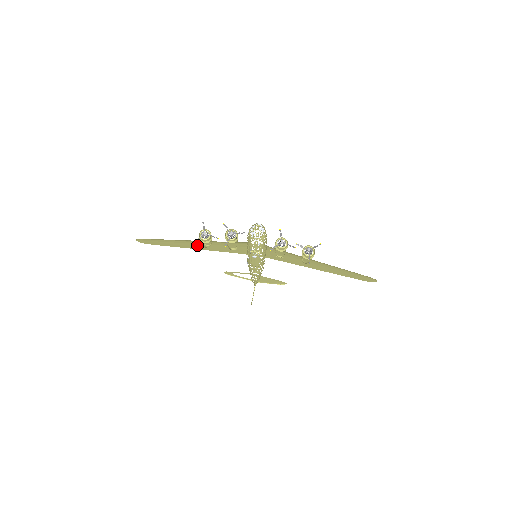
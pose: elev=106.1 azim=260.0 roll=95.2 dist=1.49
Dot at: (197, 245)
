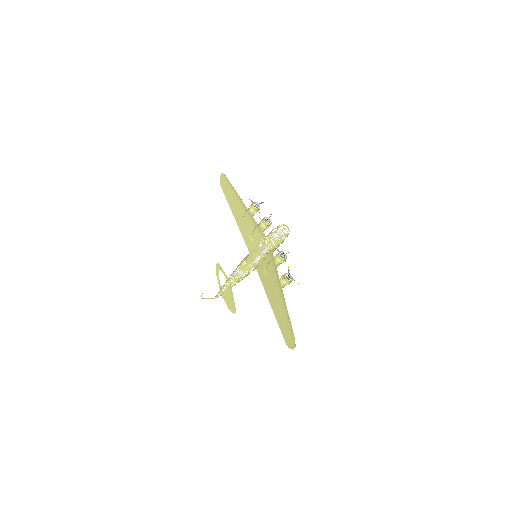
Dot at: (240, 214)
